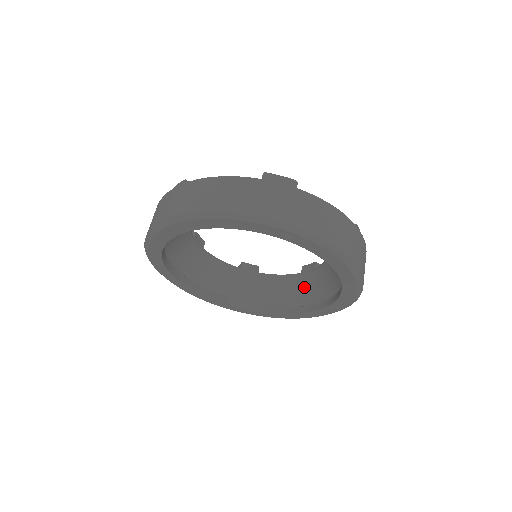
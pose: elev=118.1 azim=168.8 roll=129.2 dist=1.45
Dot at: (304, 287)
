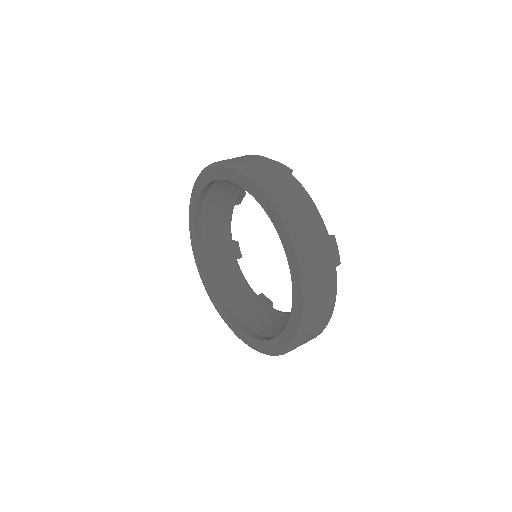
Dot at: (247, 304)
